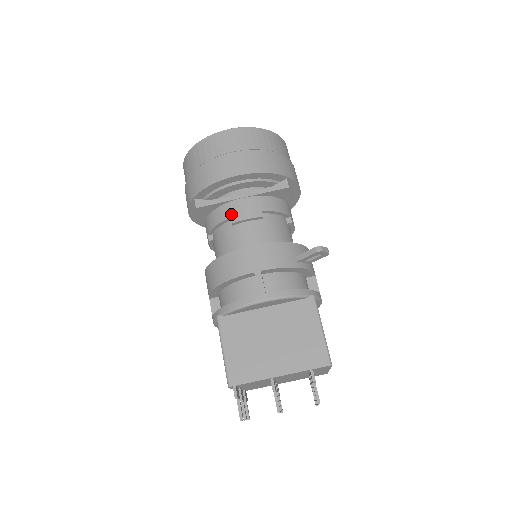
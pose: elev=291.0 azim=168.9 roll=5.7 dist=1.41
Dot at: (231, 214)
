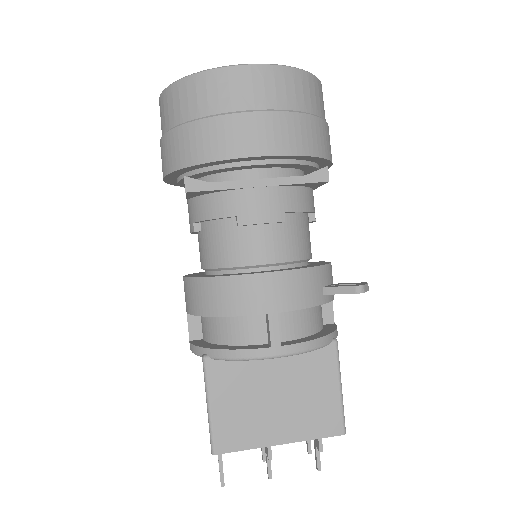
Dot at: (239, 210)
